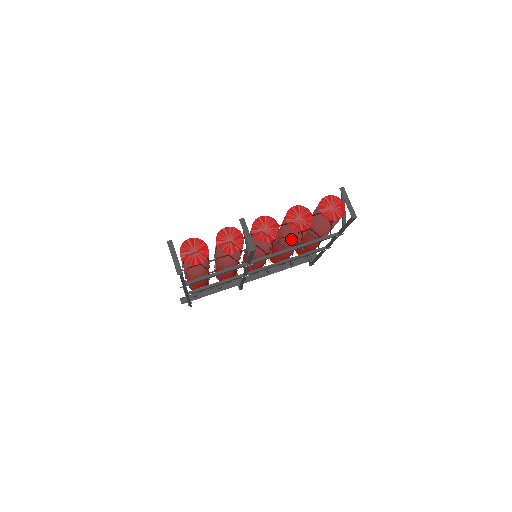
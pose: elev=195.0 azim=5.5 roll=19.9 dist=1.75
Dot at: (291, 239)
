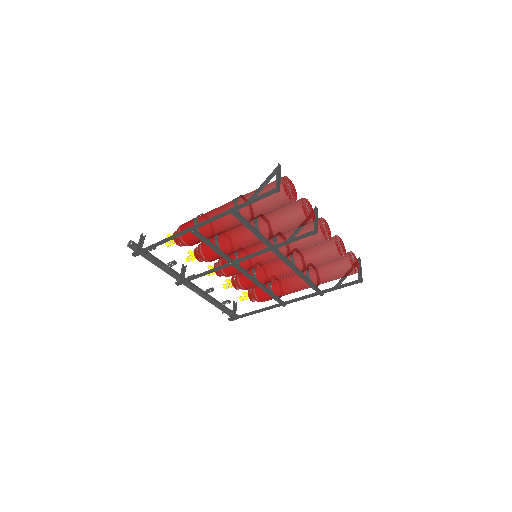
Dot at: (315, 258)
